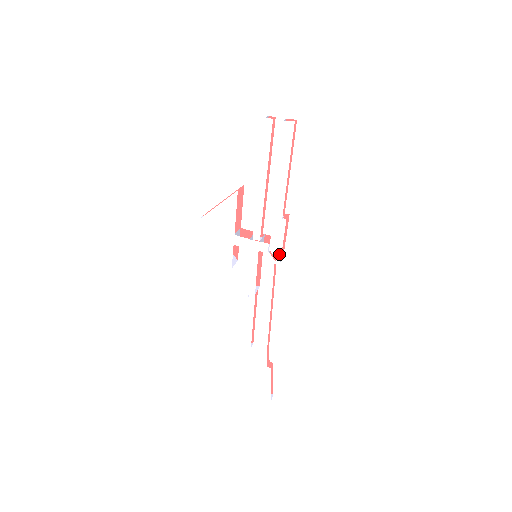
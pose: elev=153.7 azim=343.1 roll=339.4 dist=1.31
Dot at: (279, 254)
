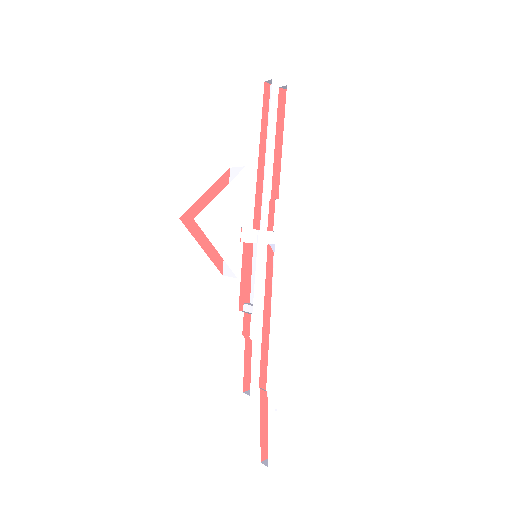
Dot at: (281, 245)
